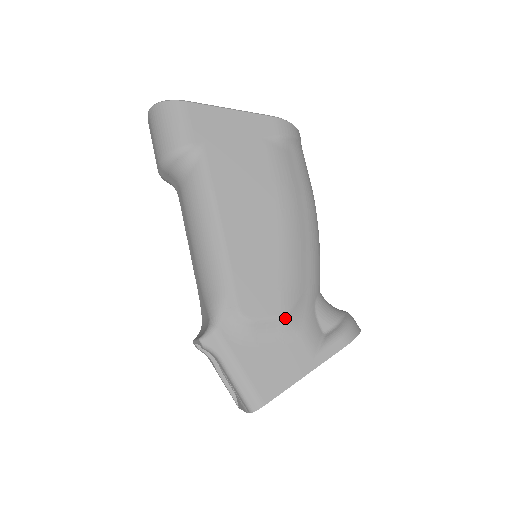
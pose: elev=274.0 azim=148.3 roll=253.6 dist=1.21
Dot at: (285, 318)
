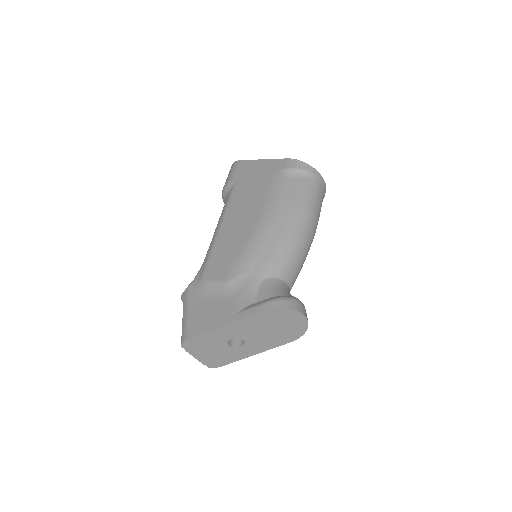
Dot at: (227, 283)
